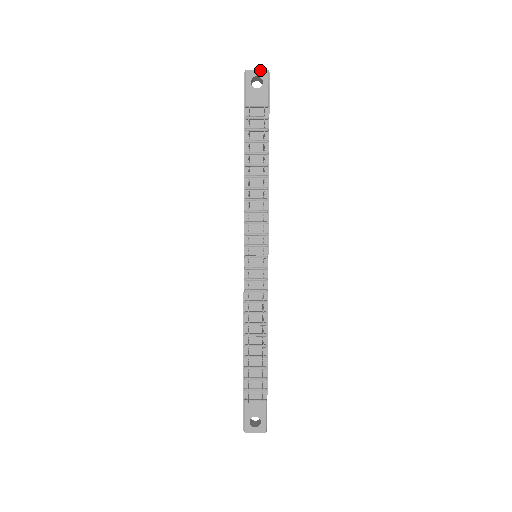
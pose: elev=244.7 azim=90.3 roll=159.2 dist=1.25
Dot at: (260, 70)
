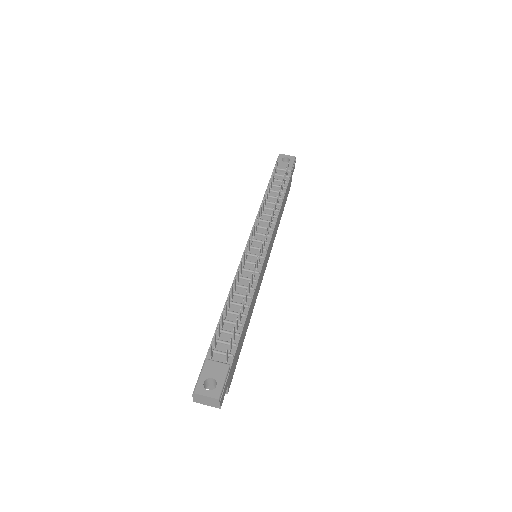
Dot at: occluded
